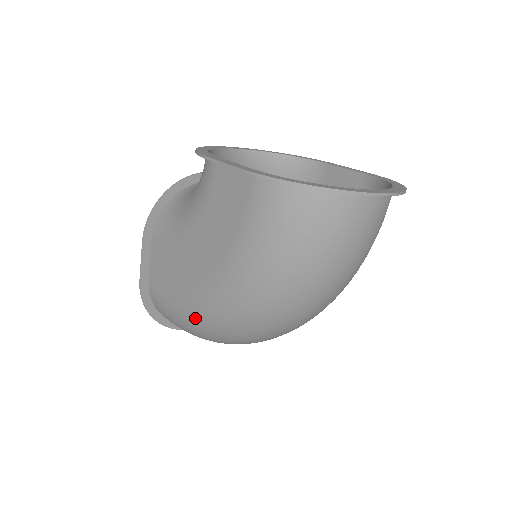
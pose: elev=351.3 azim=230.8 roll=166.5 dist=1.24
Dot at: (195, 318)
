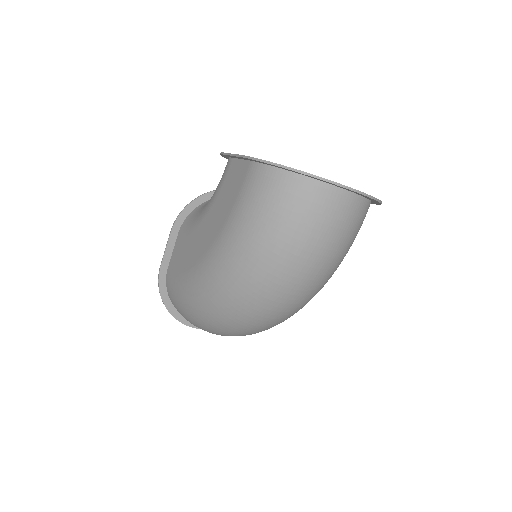
Dot at: (191, 294)
